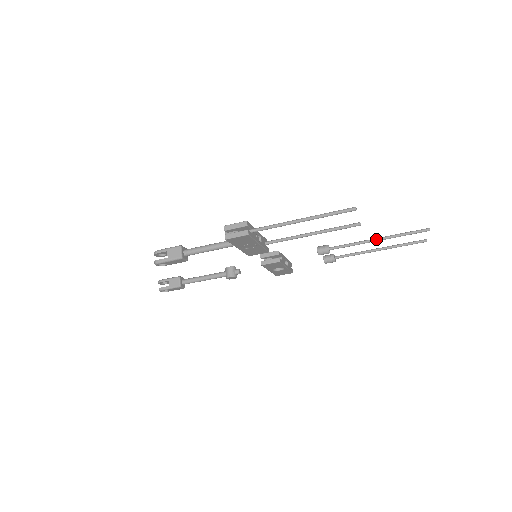
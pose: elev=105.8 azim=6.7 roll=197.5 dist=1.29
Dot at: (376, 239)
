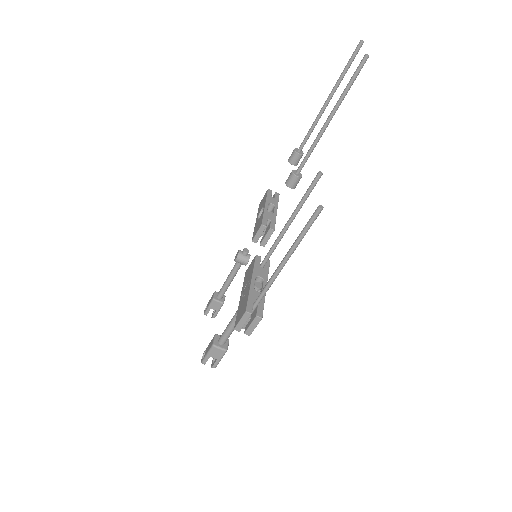
Dot at: (327, 122)
